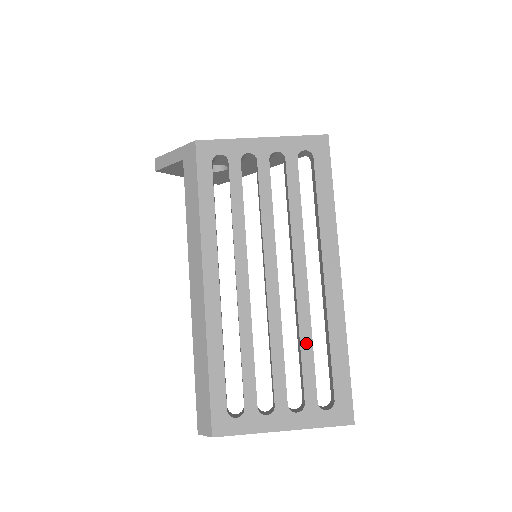
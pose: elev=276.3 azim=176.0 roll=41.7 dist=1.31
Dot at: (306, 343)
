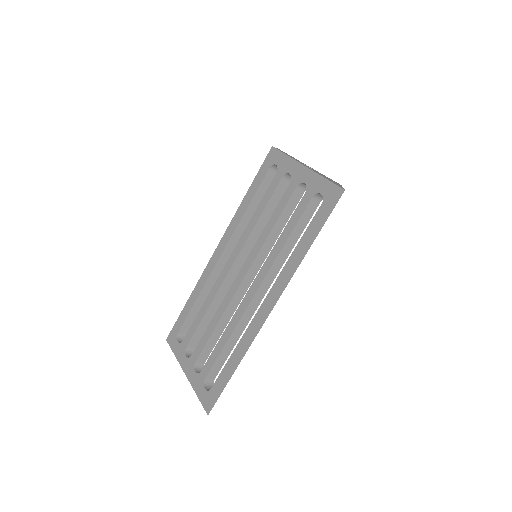
Dot at: (225, 336)
